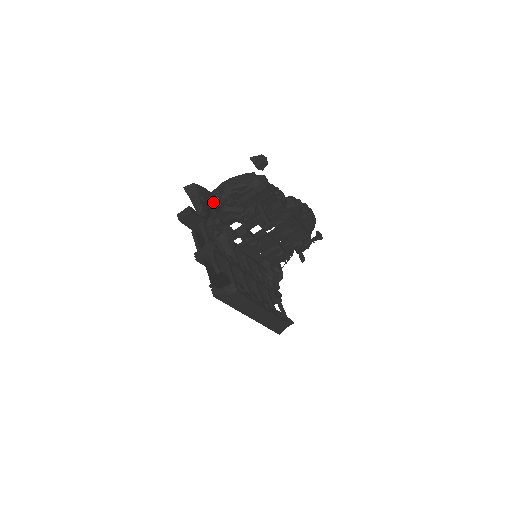
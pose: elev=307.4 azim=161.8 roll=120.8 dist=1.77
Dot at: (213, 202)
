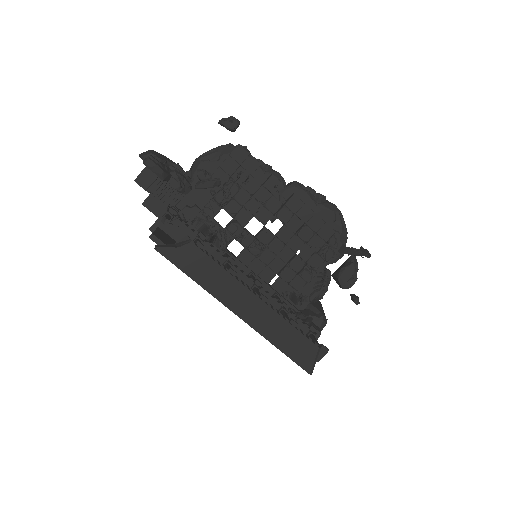
Dot at: (176, 170)
